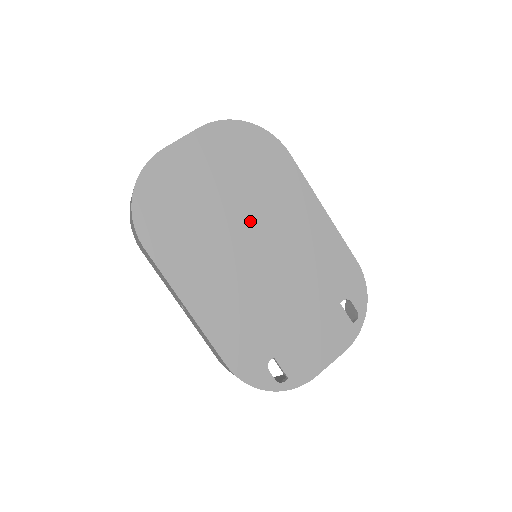
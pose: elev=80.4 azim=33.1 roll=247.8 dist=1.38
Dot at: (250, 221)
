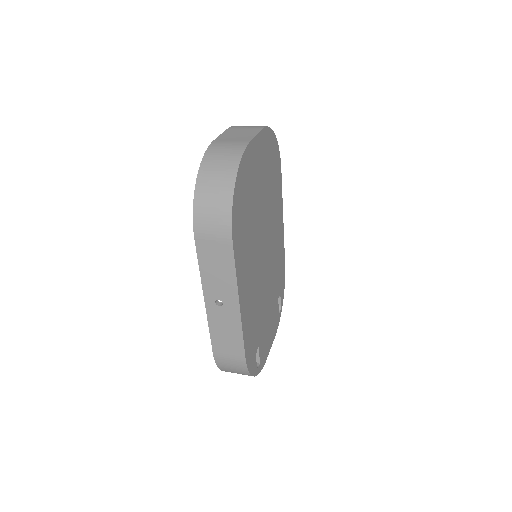
Dot at: (266, 225)
